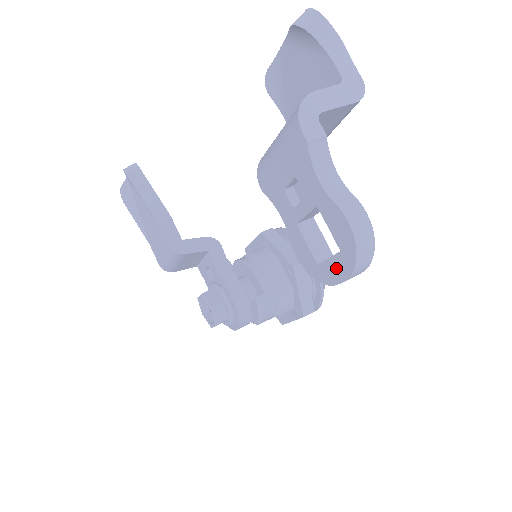
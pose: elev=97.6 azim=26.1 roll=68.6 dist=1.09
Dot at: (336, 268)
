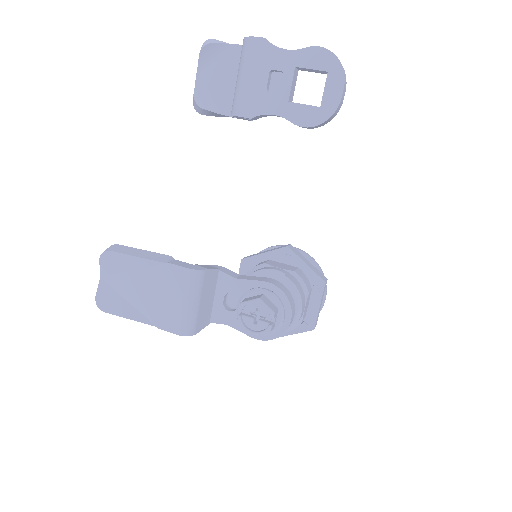
Dot at: (333, 87)
